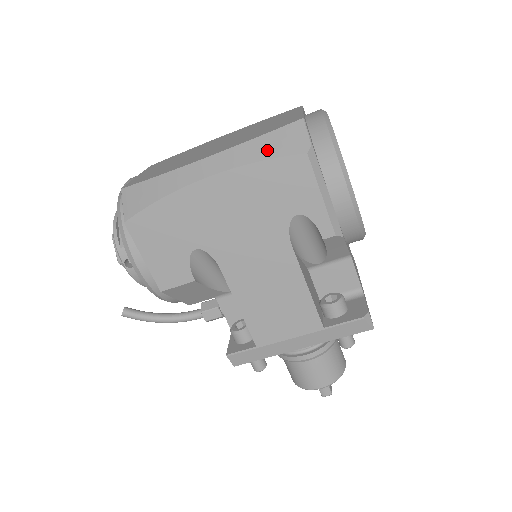
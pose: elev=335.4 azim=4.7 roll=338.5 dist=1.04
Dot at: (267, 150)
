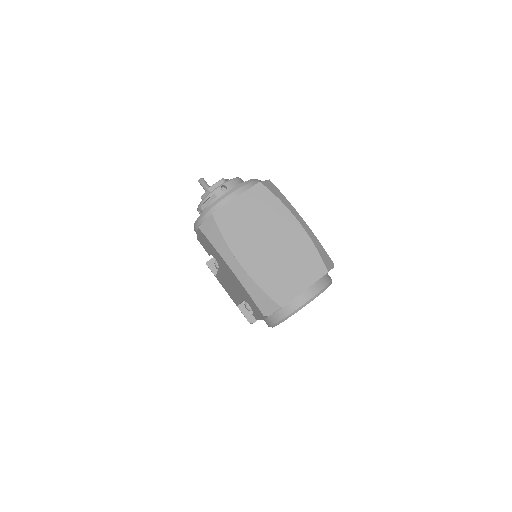
Dot at: (256, 297)
